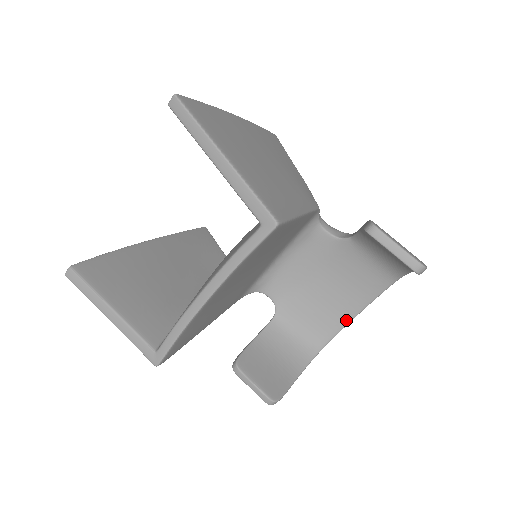
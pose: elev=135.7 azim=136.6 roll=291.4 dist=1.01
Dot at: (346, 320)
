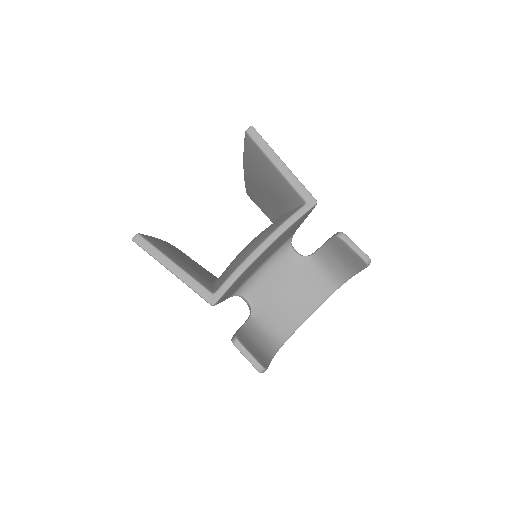
Dot at: (300, 322)
